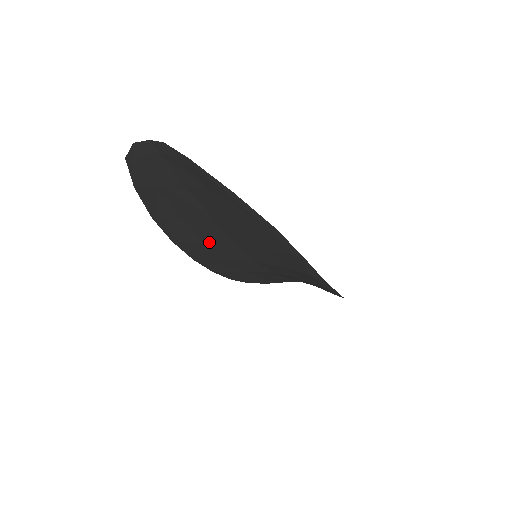
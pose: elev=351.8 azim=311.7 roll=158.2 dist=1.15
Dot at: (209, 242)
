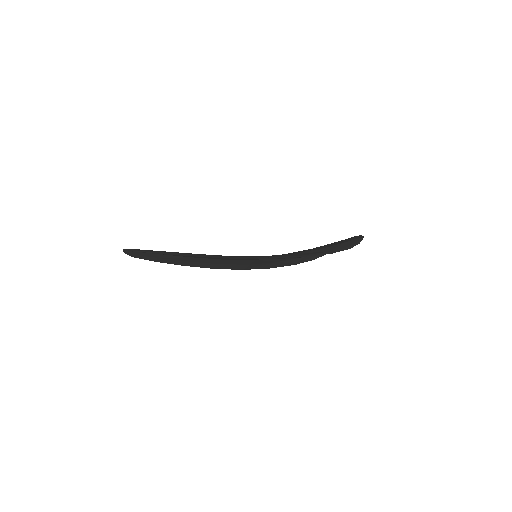
Dot at: (222, 263)
